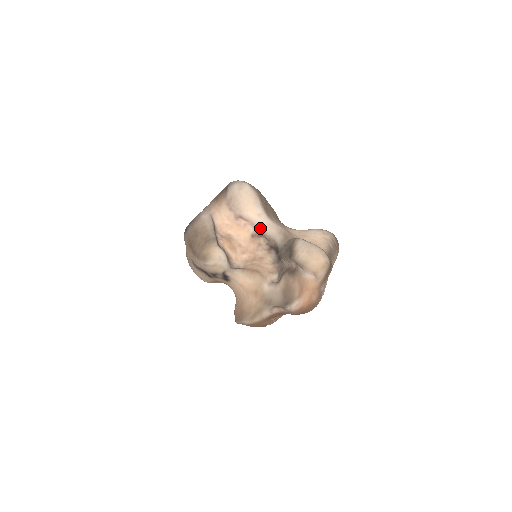
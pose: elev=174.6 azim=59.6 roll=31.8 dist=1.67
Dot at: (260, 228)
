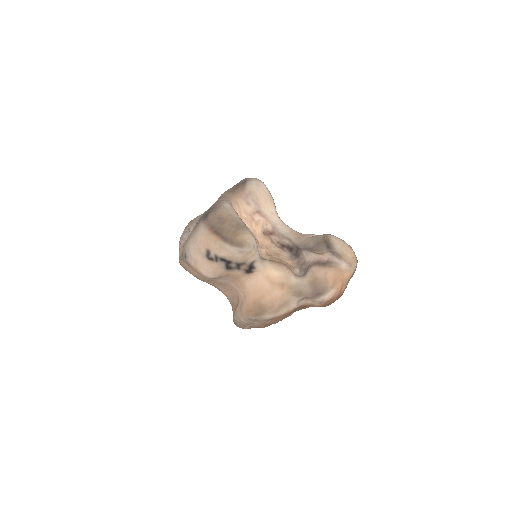
Dot at: (273, 226)
